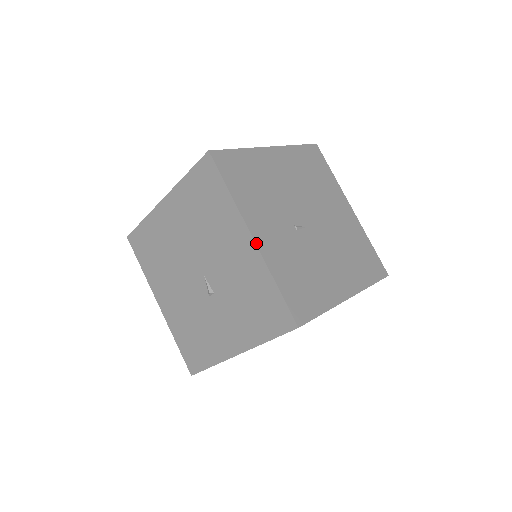
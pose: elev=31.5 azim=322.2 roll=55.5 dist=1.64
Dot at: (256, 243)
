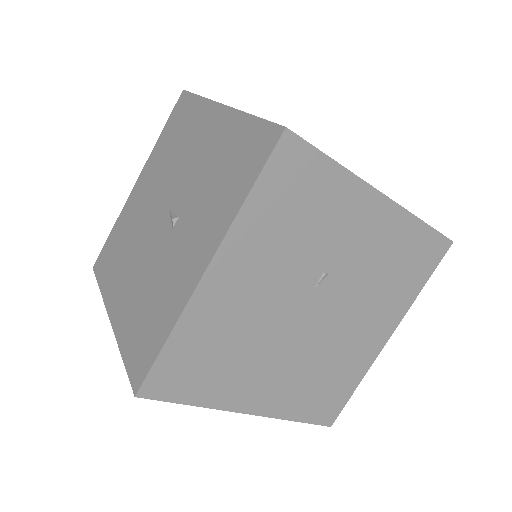
Dot at: (227, 106)
